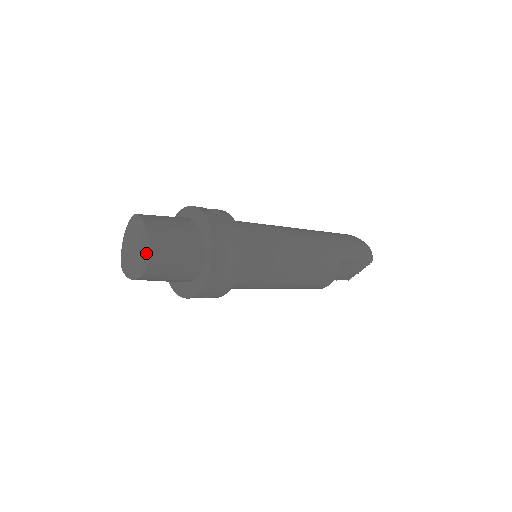
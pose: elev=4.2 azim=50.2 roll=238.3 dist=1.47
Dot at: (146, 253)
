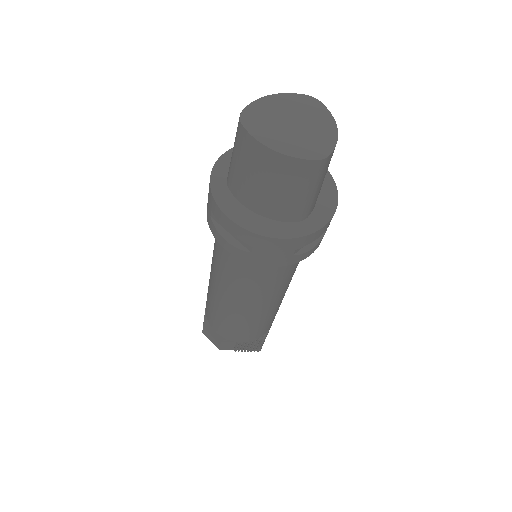
Dot at: (325, 146)
